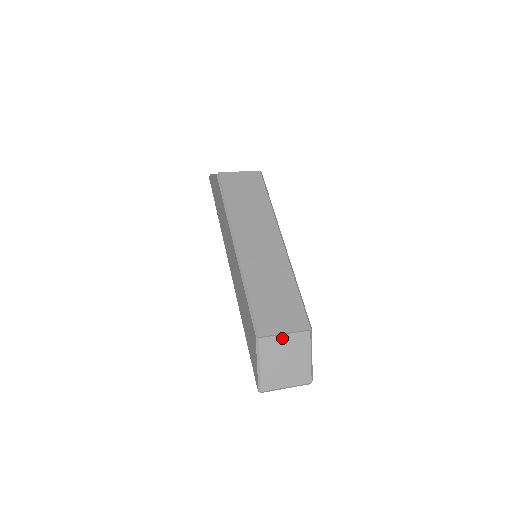
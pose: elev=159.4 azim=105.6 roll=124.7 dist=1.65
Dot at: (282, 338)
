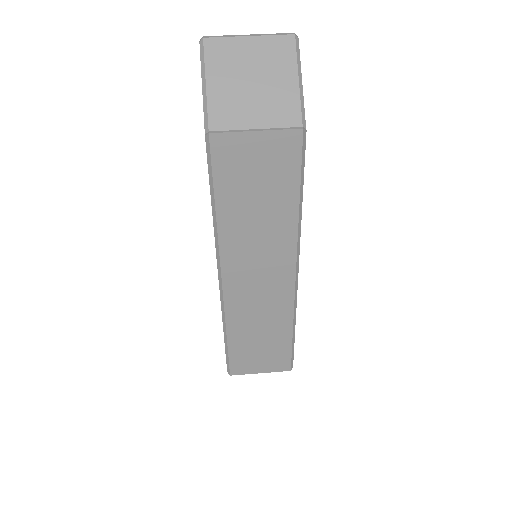
Dot at: occluded
